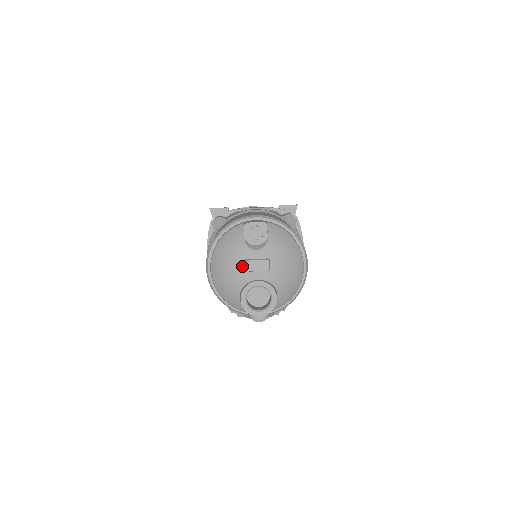
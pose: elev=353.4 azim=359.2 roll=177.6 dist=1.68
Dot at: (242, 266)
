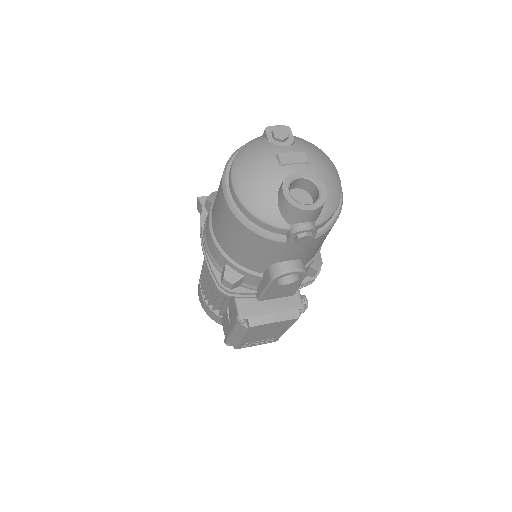
Dot at: (275, 161)
